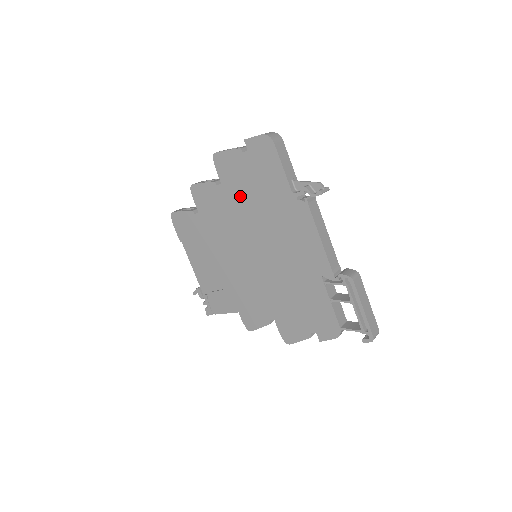
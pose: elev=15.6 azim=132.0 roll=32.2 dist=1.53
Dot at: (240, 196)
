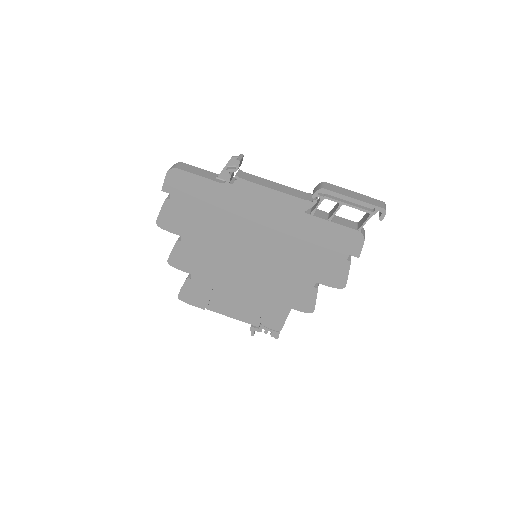
Dot at: (200, 229)
